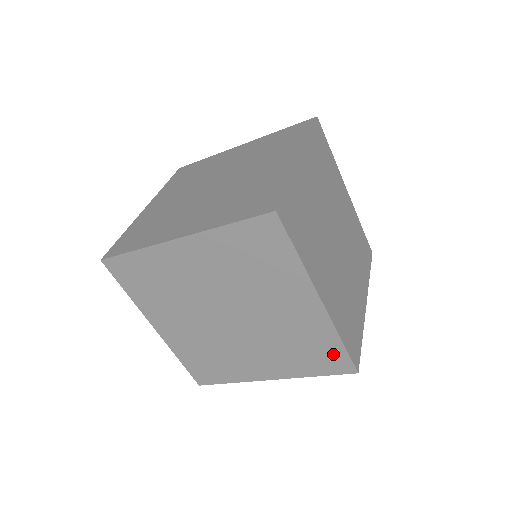
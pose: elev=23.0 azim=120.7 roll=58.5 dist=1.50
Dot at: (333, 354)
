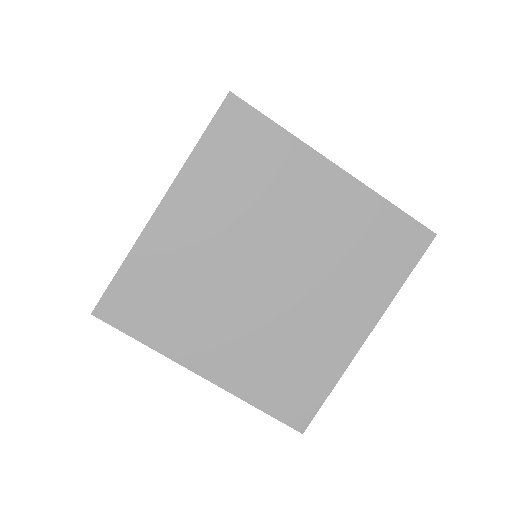
Dot at: occluded
